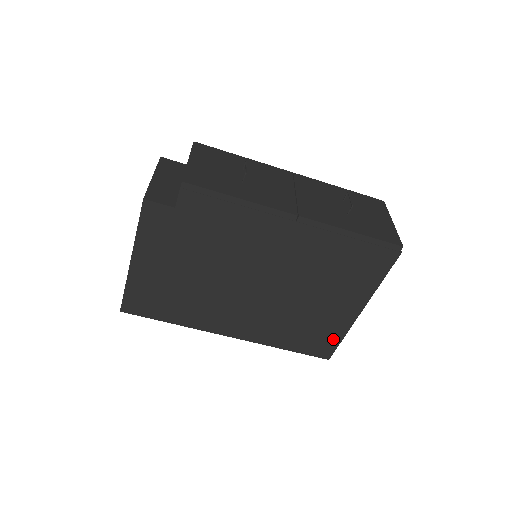
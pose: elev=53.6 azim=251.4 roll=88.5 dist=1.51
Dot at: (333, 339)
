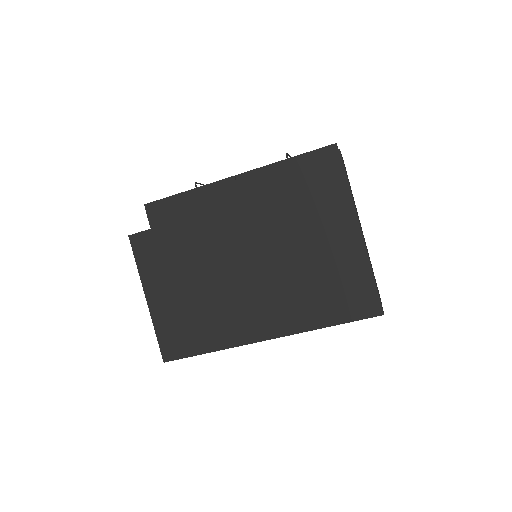
Dot at: (364, 283)
